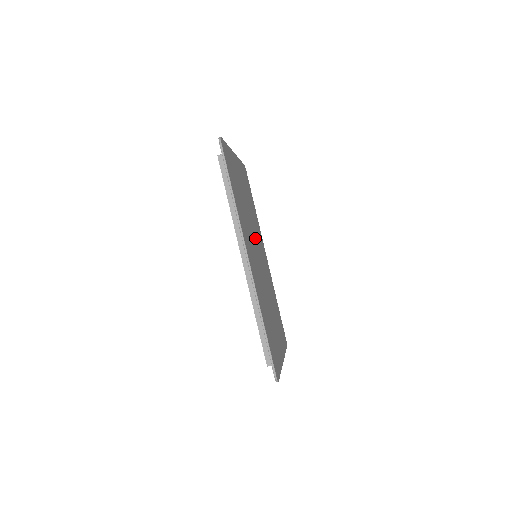
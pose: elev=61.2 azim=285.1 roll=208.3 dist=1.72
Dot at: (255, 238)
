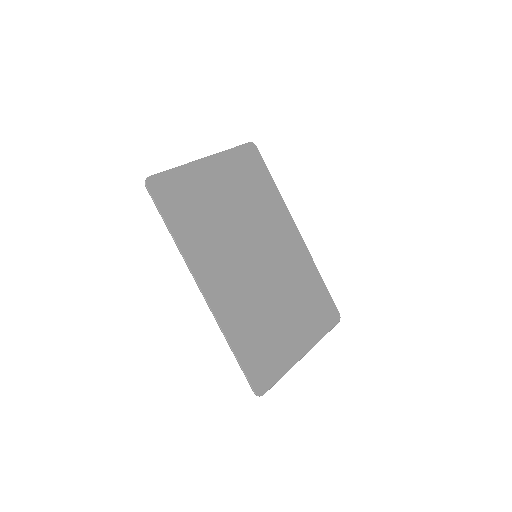
Dot at: (251, 238)
